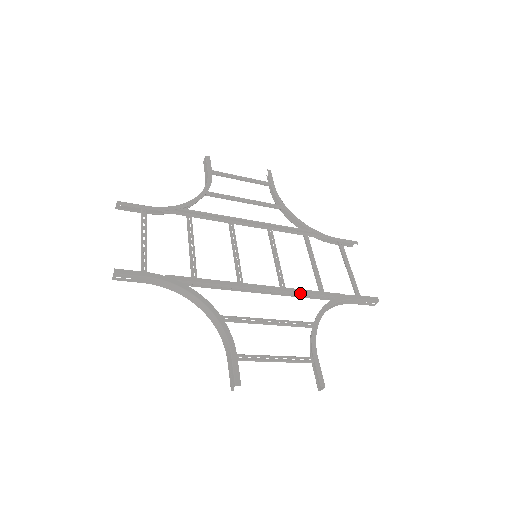
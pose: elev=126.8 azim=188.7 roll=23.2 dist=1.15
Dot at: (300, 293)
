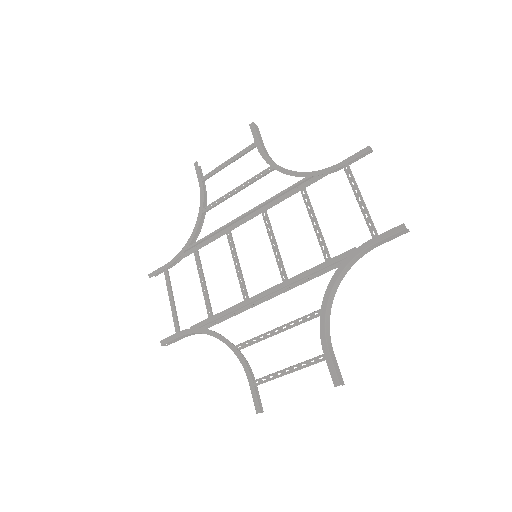
Dot at: (303, 278)
